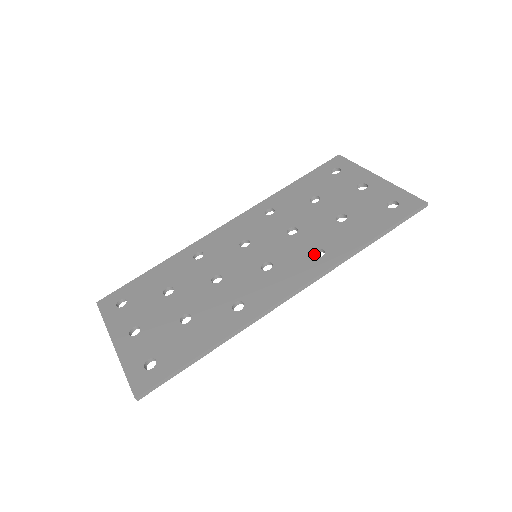
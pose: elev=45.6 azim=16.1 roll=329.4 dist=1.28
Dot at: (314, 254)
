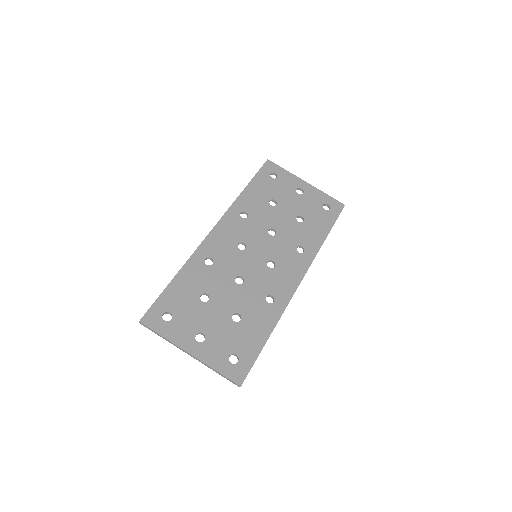
Dot at: (295, 250)
